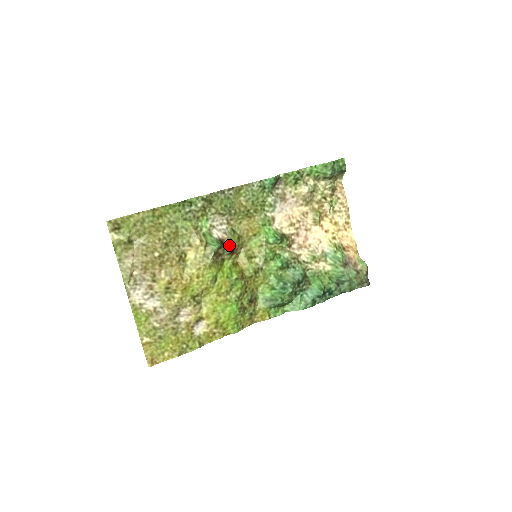
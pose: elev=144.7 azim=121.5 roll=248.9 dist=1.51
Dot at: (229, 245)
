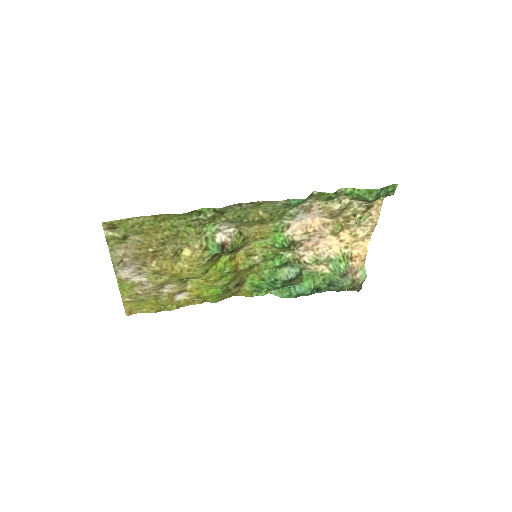
Dot at: (230, 249)
